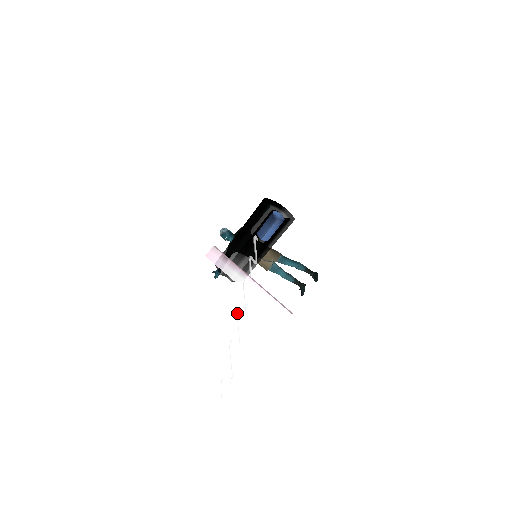
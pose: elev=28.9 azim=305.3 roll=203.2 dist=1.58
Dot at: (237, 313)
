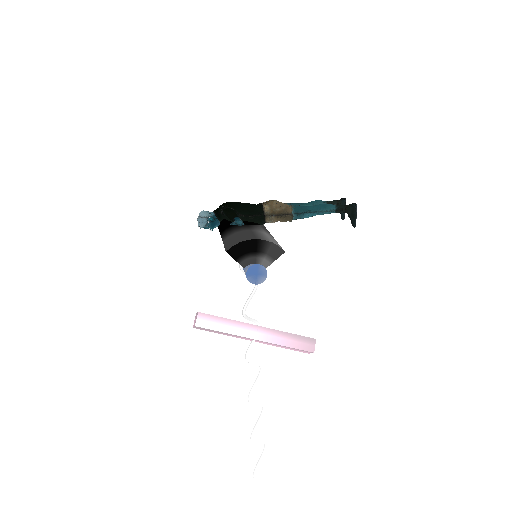
Dot at: occluded
